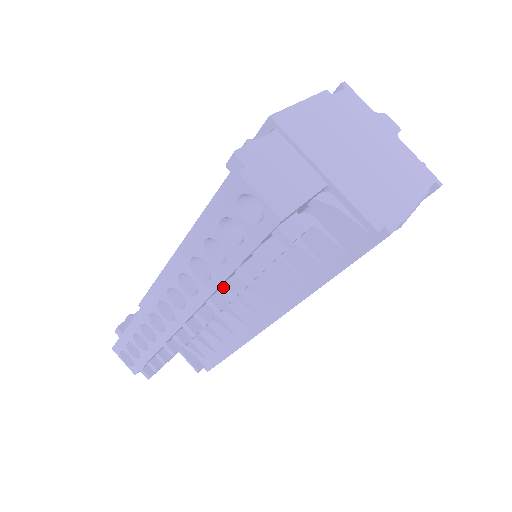
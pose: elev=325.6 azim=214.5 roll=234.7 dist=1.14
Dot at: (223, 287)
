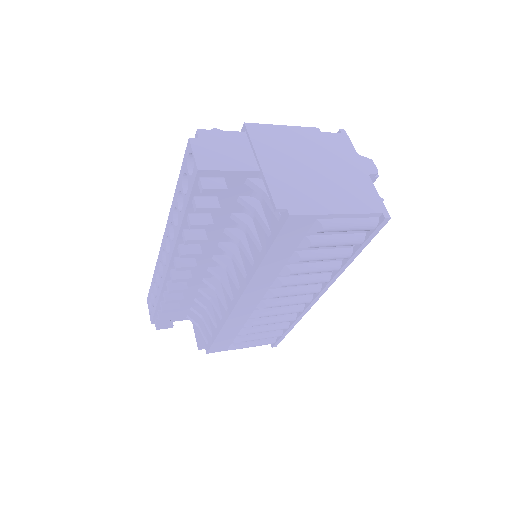
Dot at: (183, 233)
